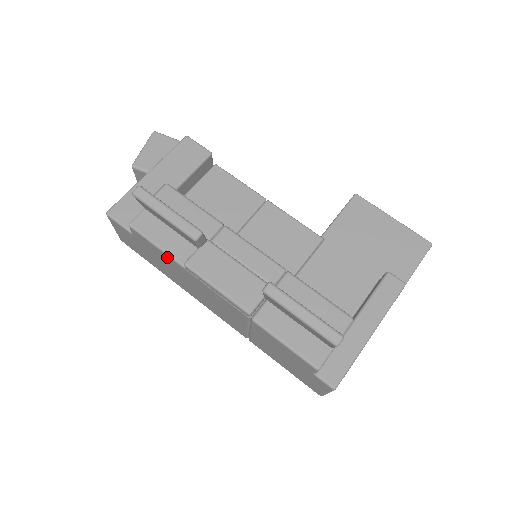
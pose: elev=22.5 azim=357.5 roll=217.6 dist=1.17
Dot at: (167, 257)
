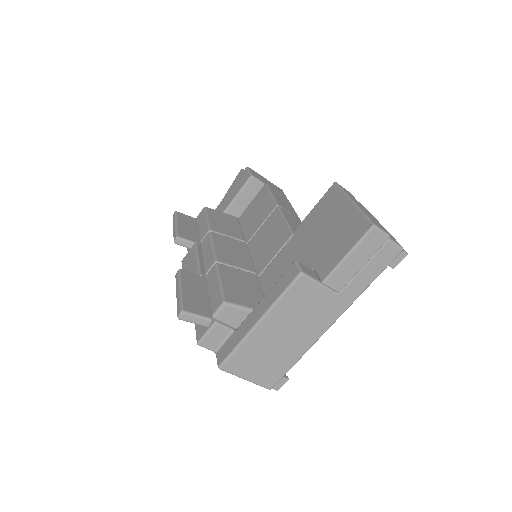
Dot at: occluded
